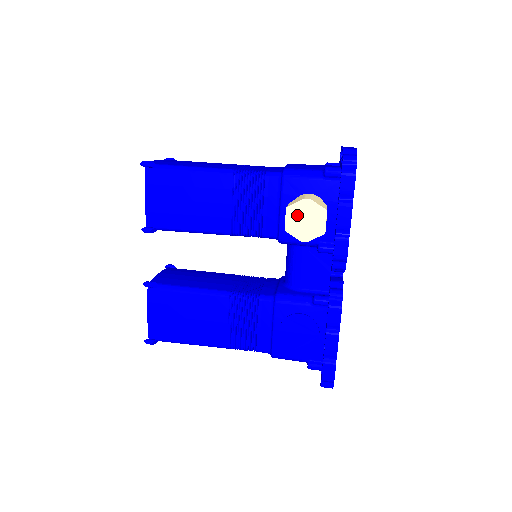
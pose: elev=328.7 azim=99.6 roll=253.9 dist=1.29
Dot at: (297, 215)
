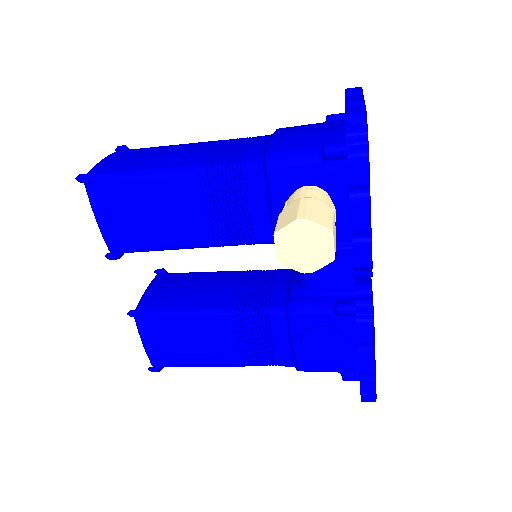
Dot at: (291, 242)
